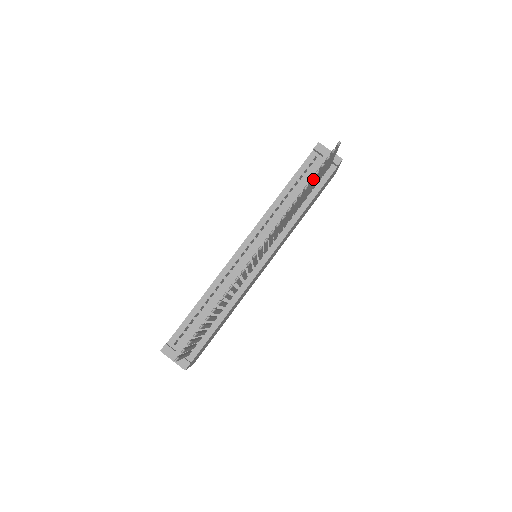
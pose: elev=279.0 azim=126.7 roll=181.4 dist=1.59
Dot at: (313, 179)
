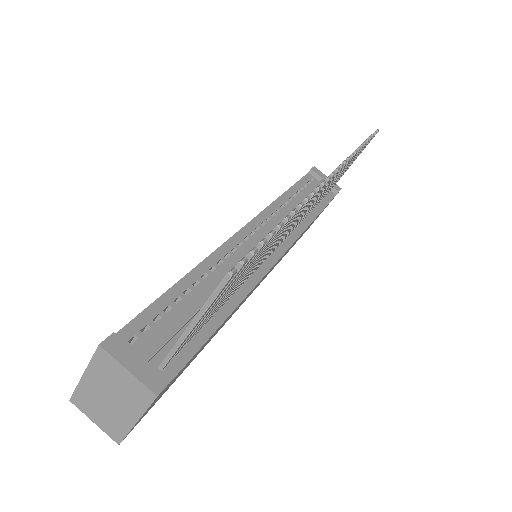
Dot at: (365, 144)
